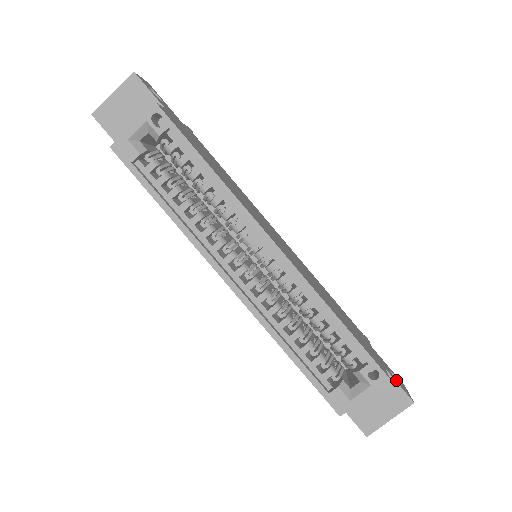
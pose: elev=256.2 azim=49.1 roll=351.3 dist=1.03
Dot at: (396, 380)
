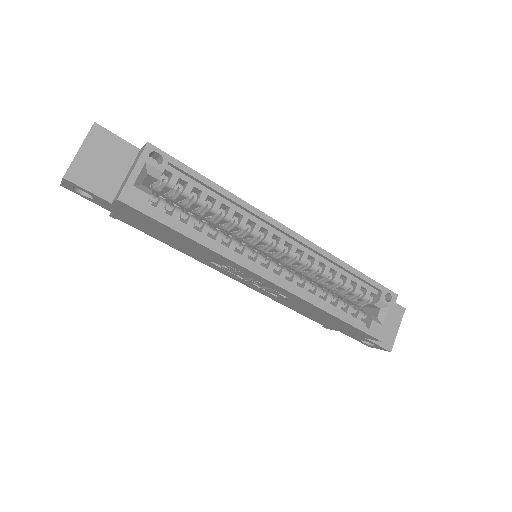
Dot at: occluded
